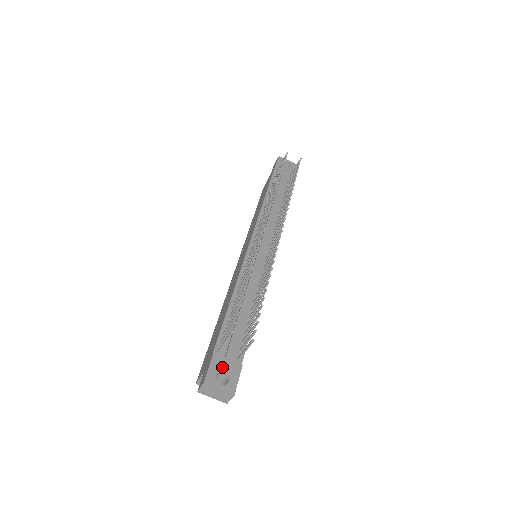
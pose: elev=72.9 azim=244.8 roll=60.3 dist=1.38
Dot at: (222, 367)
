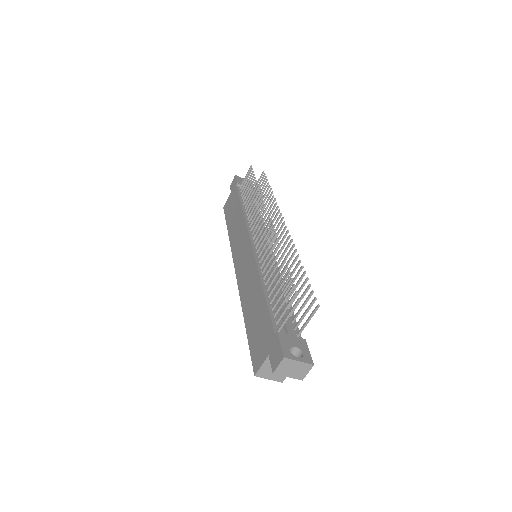
Dot at: (291, 342)
